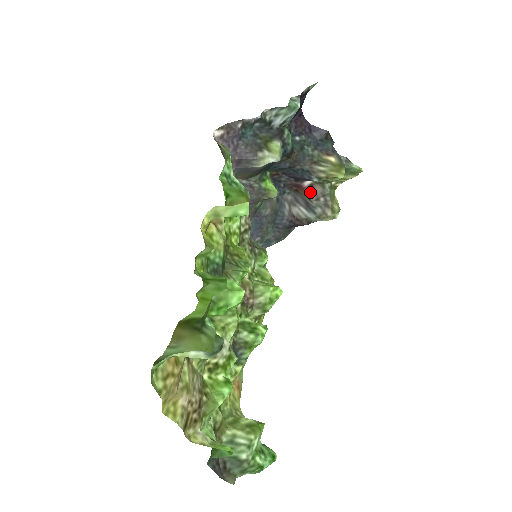
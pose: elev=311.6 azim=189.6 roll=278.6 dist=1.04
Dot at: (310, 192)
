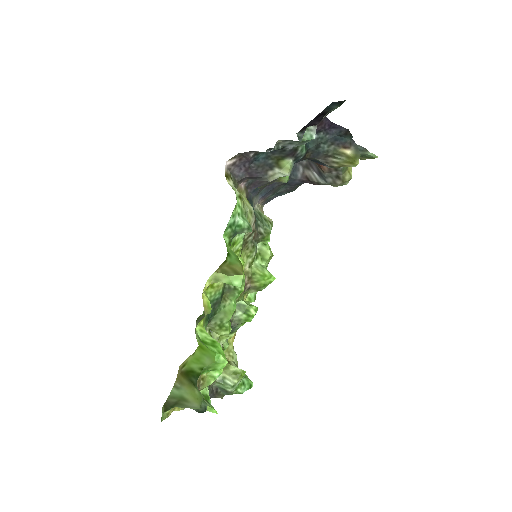
Dot at: occluded
